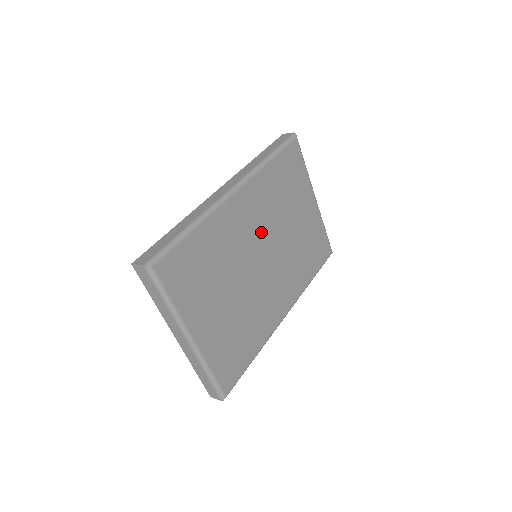
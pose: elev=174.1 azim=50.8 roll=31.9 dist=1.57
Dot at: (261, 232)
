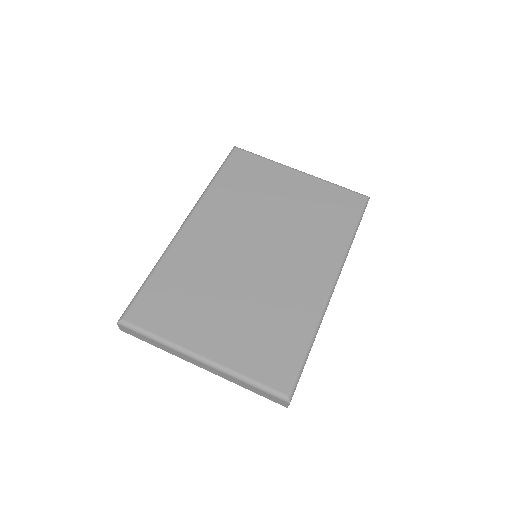
Dot at: (239, 234)
